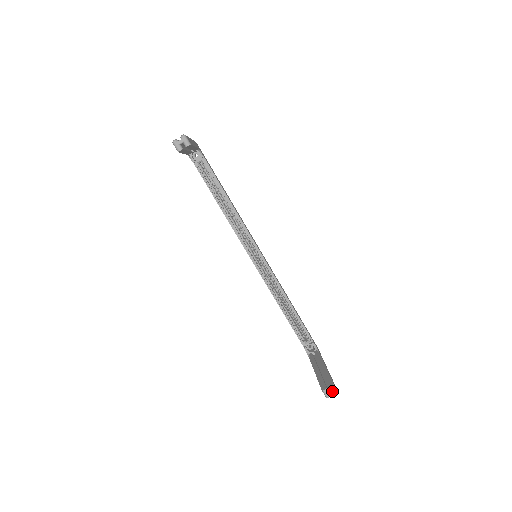
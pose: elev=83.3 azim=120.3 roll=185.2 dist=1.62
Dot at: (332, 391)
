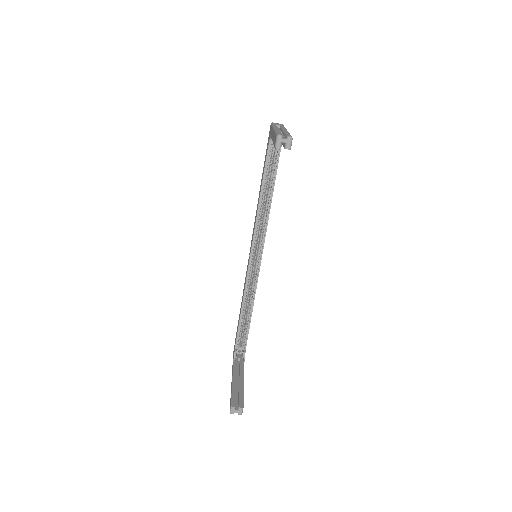
Dot at: (238, 411)
